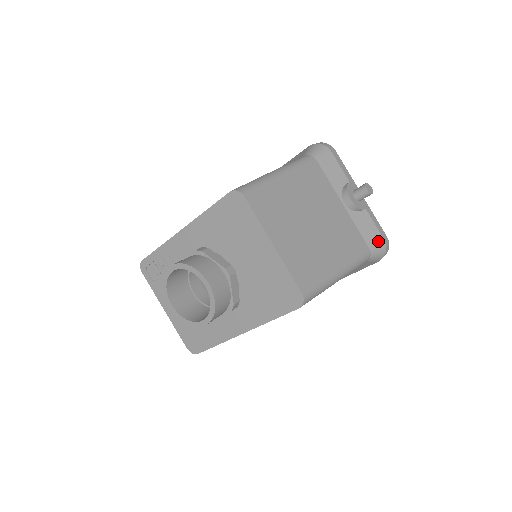
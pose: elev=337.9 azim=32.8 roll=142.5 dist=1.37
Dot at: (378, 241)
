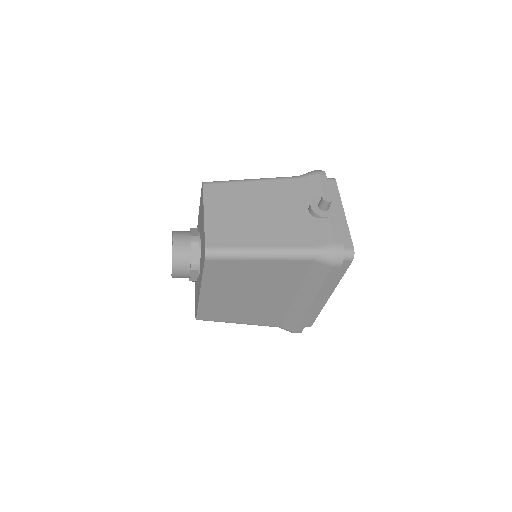
Dot at: (327, 243)
